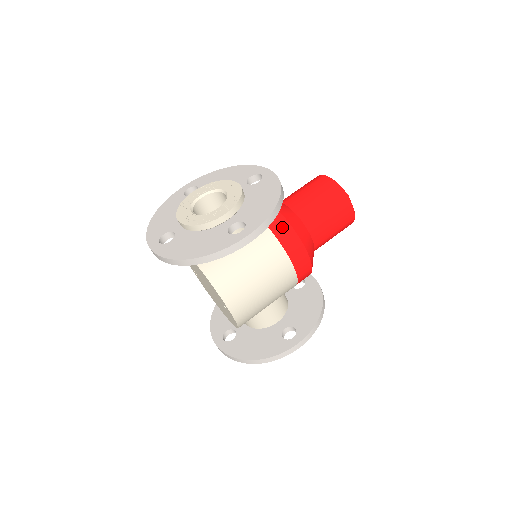
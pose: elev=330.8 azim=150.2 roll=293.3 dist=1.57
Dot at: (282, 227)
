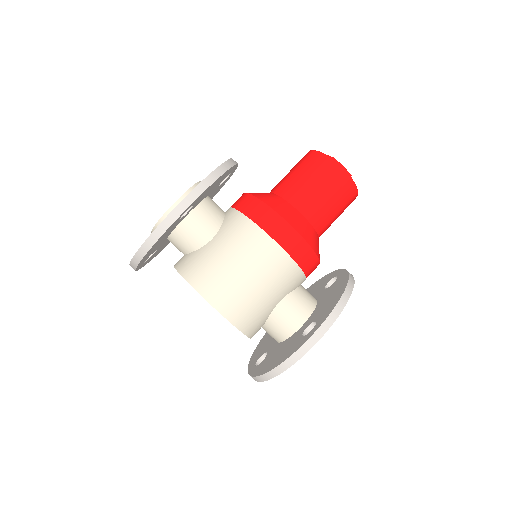
Dot at: (251, 204)
